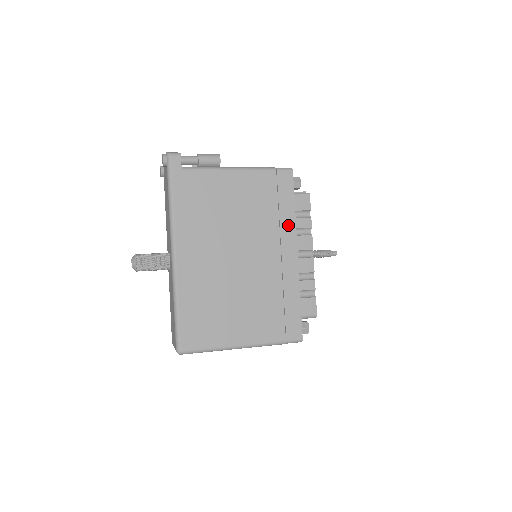
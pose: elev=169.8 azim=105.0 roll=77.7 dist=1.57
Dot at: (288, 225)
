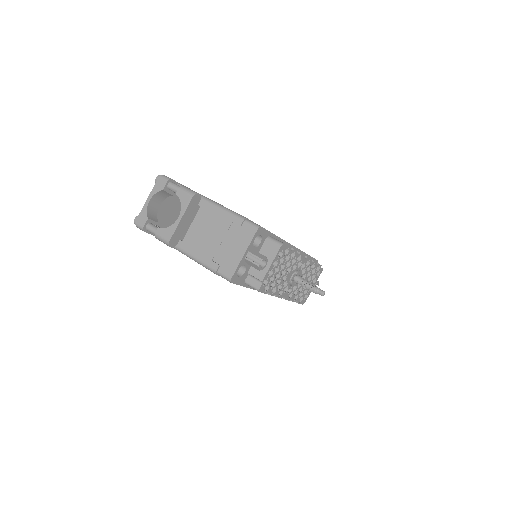
Dot at: occluded
